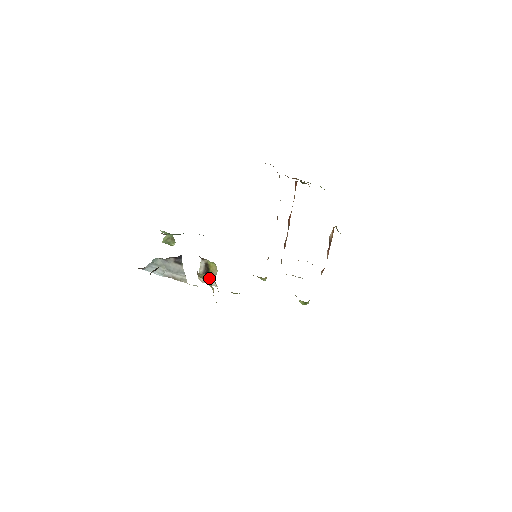
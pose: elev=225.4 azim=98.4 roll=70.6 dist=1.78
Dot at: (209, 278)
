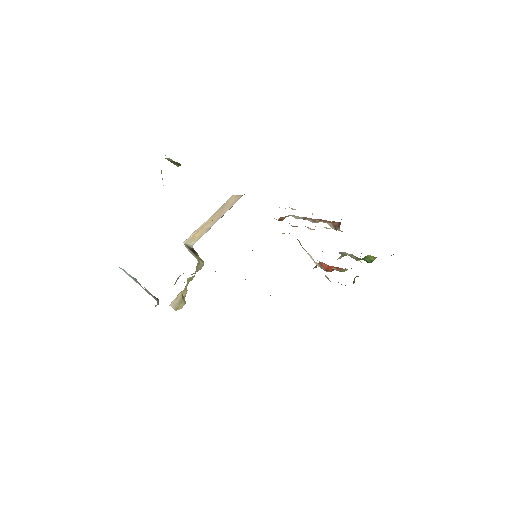
Dot at: occluded
